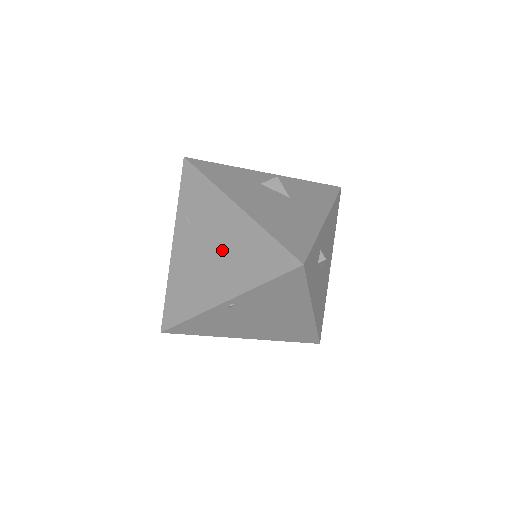
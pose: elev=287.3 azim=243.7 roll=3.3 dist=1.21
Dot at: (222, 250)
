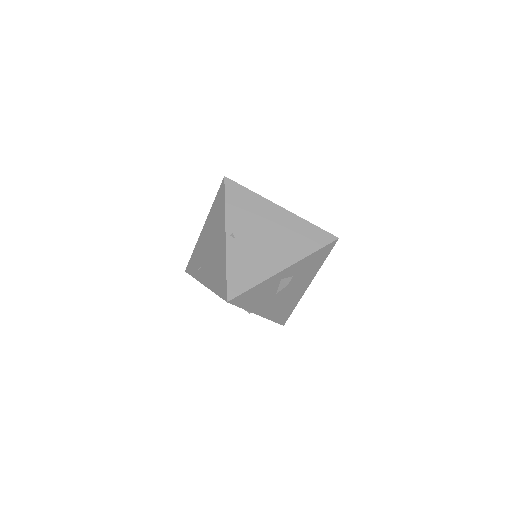
Dot at: (211, 238)
